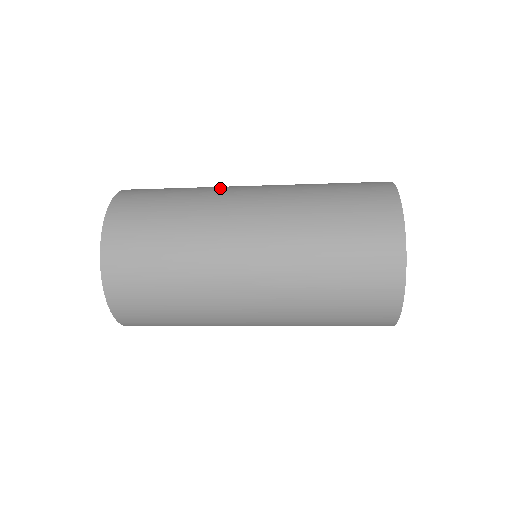
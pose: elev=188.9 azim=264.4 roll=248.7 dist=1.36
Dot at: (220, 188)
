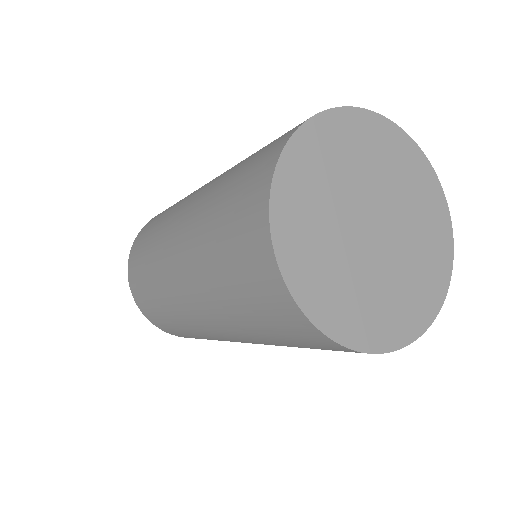
Dot at: (172, 214)
